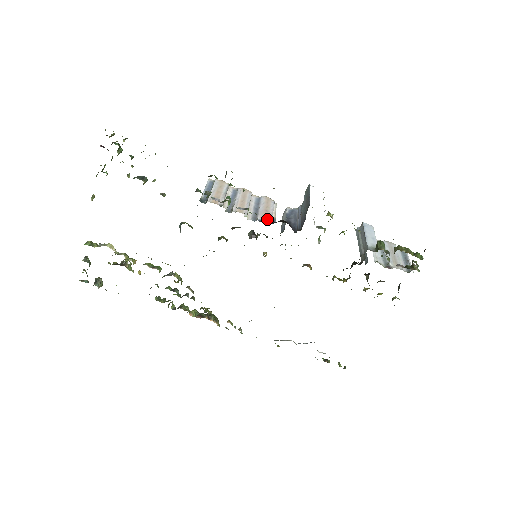
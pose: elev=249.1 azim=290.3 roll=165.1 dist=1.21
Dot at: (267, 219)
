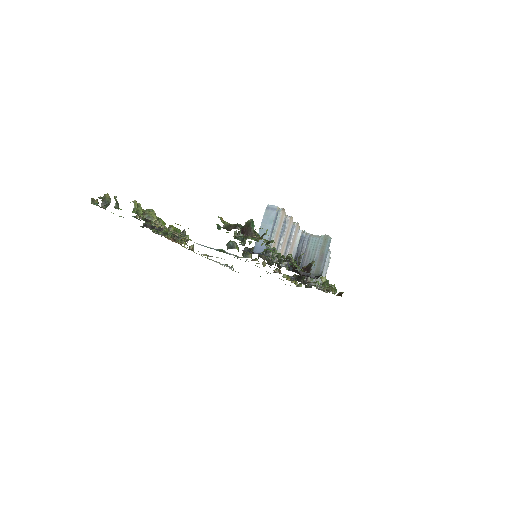
Dot at: occluded
